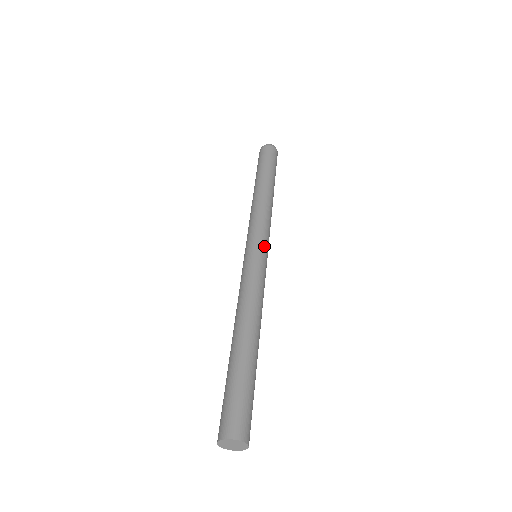
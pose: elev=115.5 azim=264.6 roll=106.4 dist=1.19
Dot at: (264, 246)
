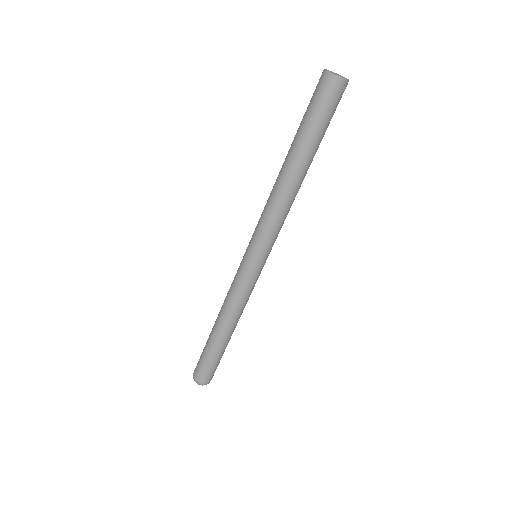
Dot at: occluded
